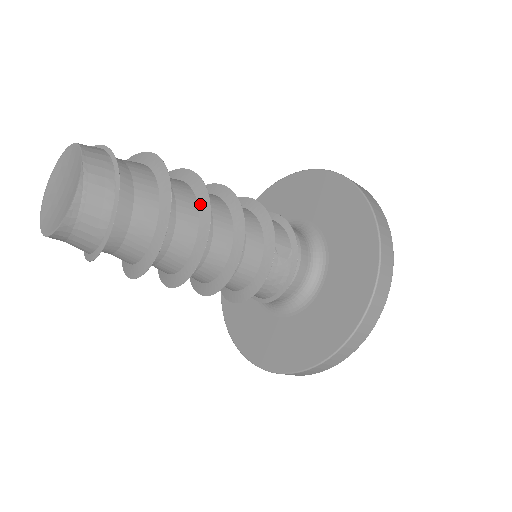
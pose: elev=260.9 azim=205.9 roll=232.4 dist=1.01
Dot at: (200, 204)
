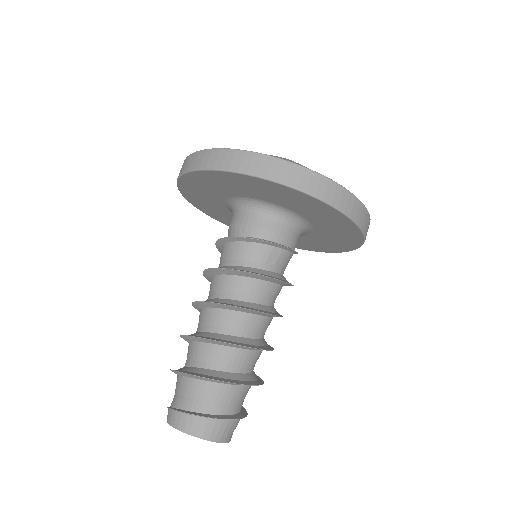
Dot at: (235, 347)
